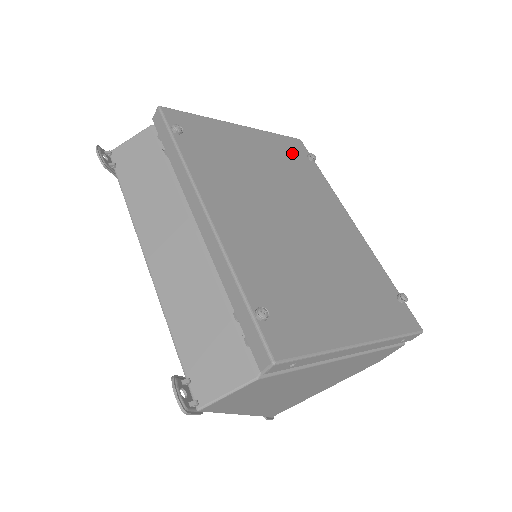
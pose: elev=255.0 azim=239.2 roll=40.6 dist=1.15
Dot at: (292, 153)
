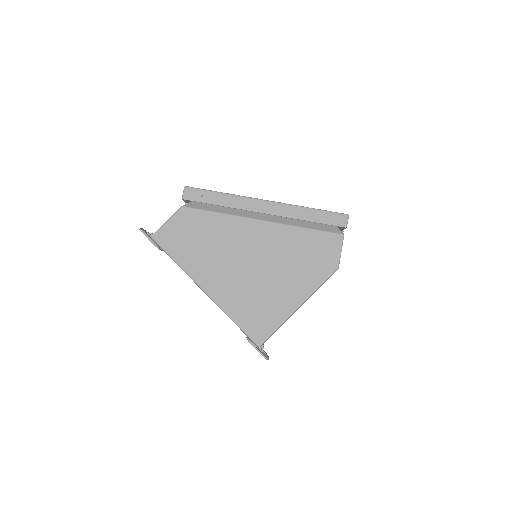
Dot at: occluded
